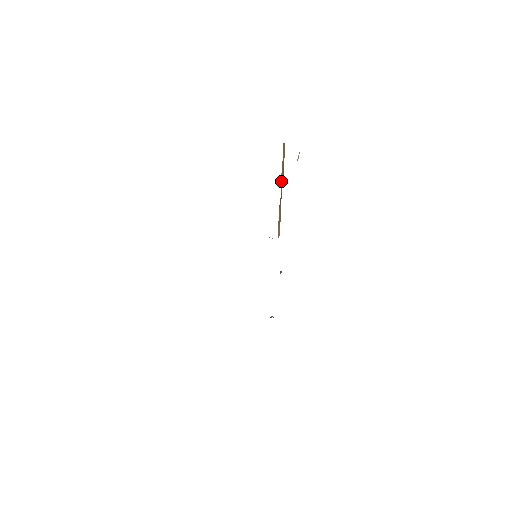
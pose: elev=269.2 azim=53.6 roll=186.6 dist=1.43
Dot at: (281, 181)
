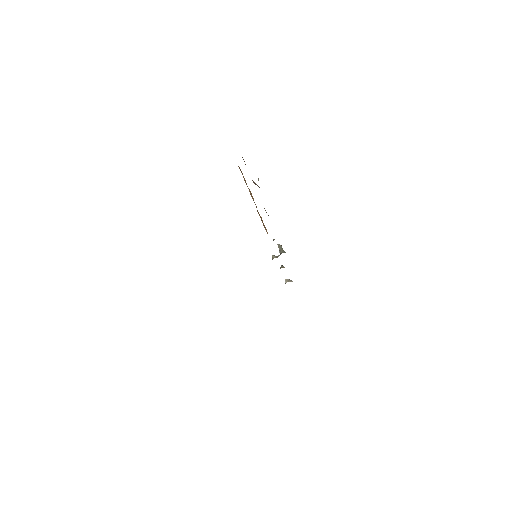
Dot at: (250, 193)
